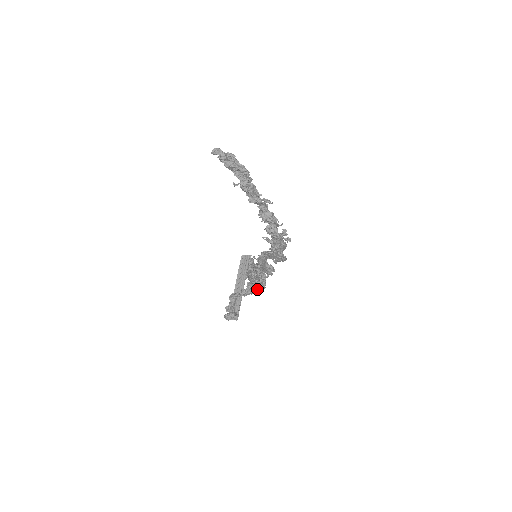
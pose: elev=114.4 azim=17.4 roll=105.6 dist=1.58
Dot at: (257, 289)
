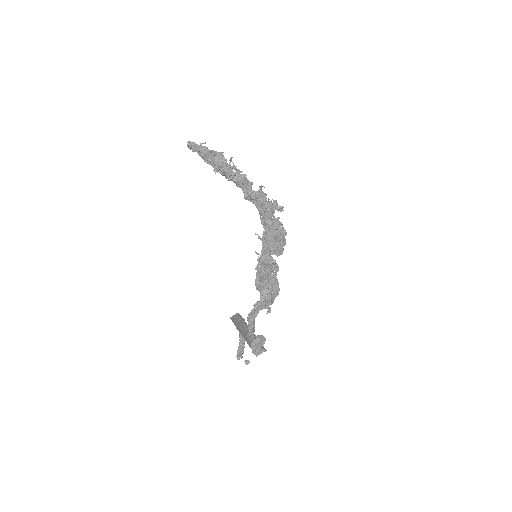
Dot at: (271, 297)
